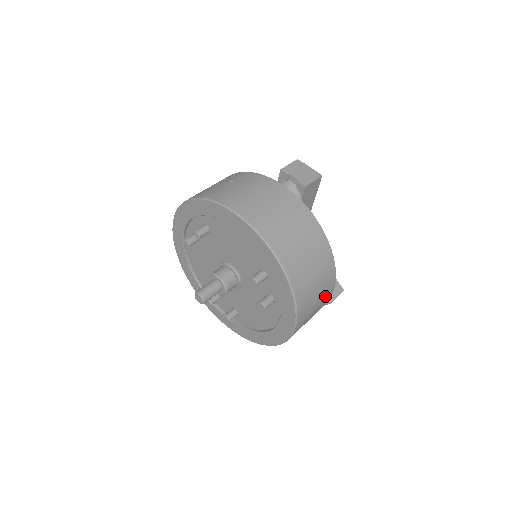
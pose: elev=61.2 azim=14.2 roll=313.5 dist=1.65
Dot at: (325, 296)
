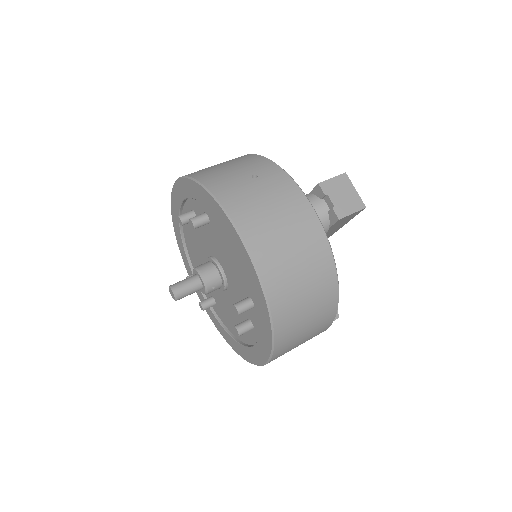
Dot at: (312, 337)
